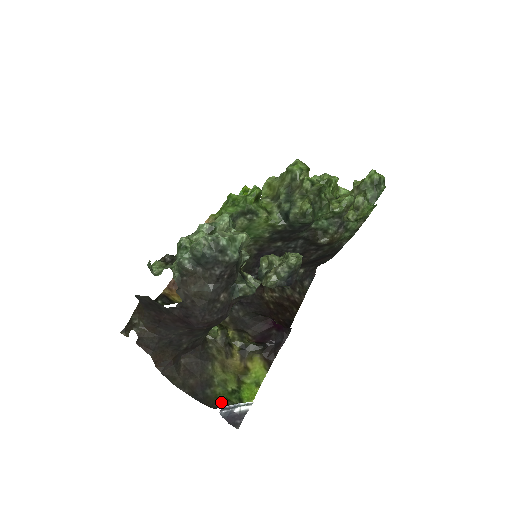
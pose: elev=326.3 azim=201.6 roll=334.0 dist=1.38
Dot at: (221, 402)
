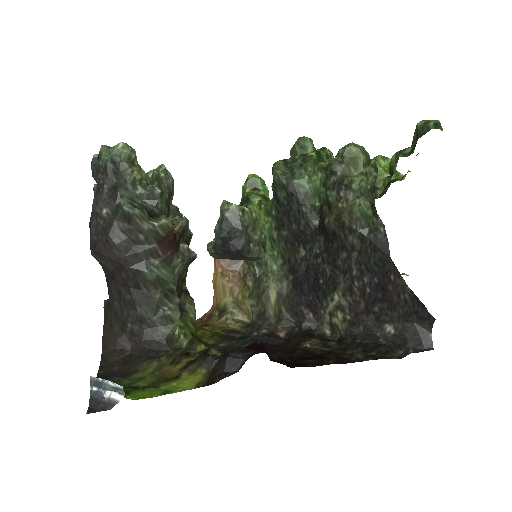
Dot at: occluded
